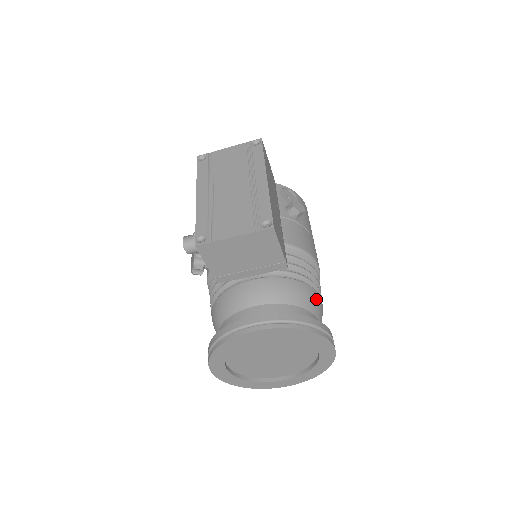
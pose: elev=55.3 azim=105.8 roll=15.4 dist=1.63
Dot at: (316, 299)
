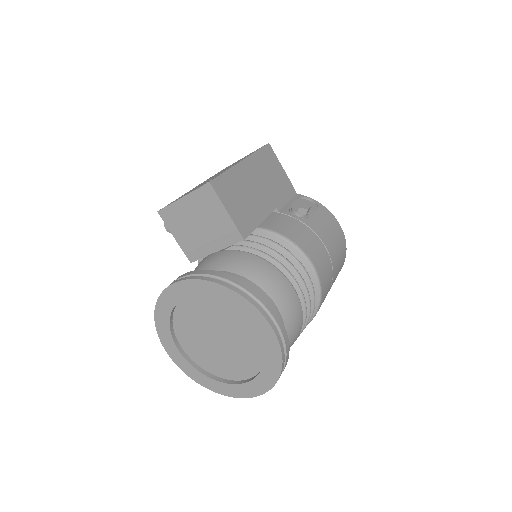
Dot at: (276, 279)
